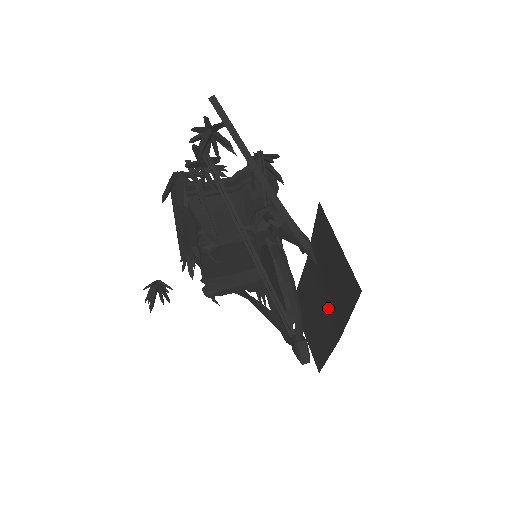
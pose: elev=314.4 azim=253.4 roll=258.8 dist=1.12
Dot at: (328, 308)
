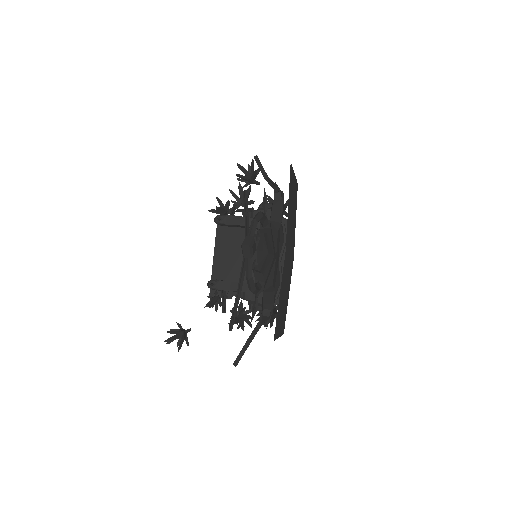
Dot at: (288, 250)
